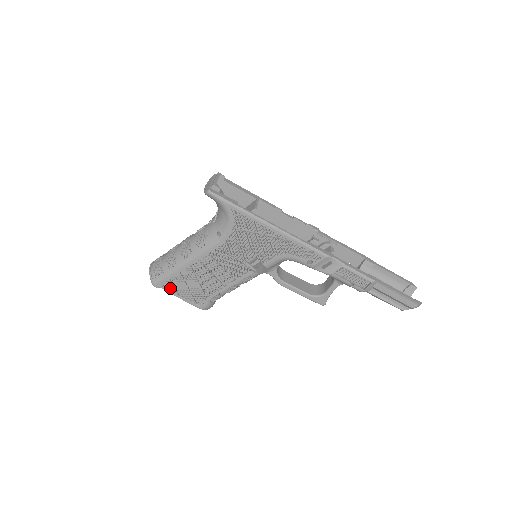
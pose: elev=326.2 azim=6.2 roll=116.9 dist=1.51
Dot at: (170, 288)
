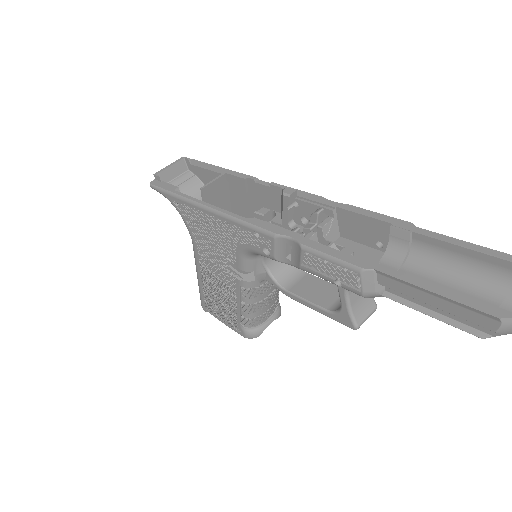
Dot at: occluded
